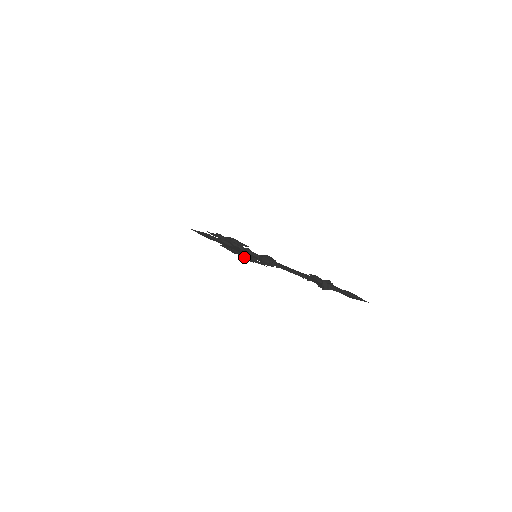
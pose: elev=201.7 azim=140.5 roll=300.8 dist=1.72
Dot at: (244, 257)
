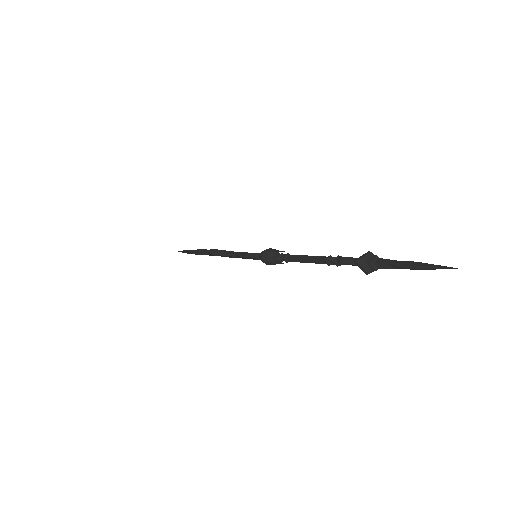
Dot at: occluded
